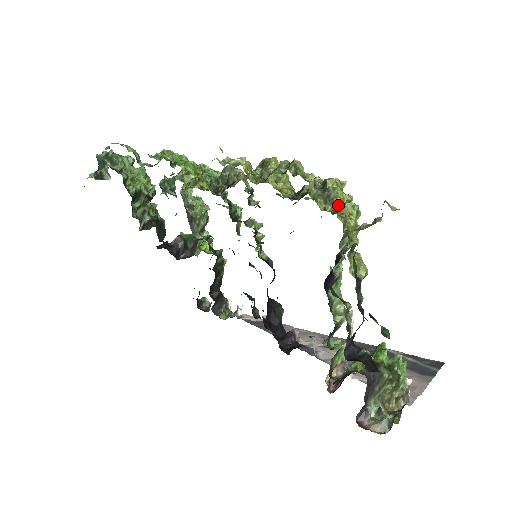
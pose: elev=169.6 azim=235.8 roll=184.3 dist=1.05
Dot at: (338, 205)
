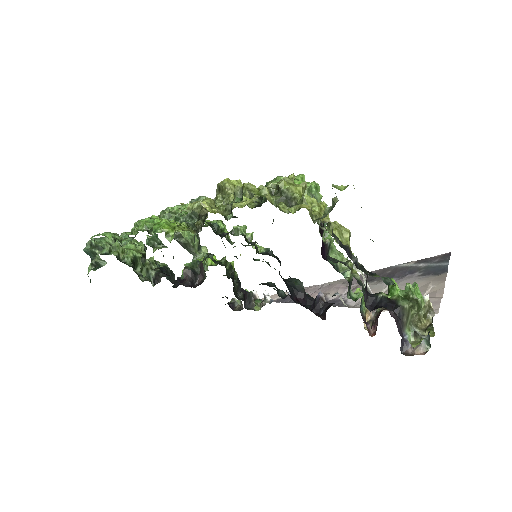
Dot at: (298, 200)
